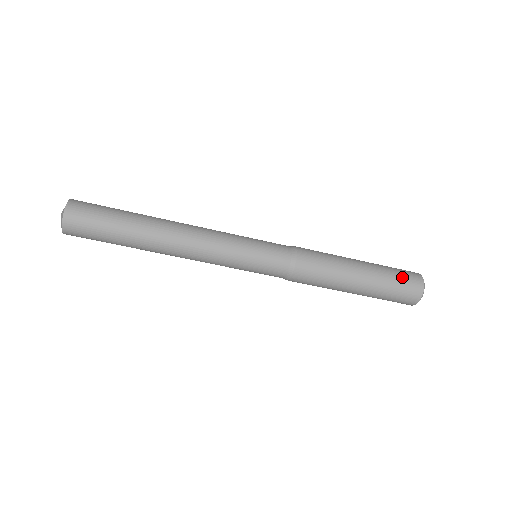
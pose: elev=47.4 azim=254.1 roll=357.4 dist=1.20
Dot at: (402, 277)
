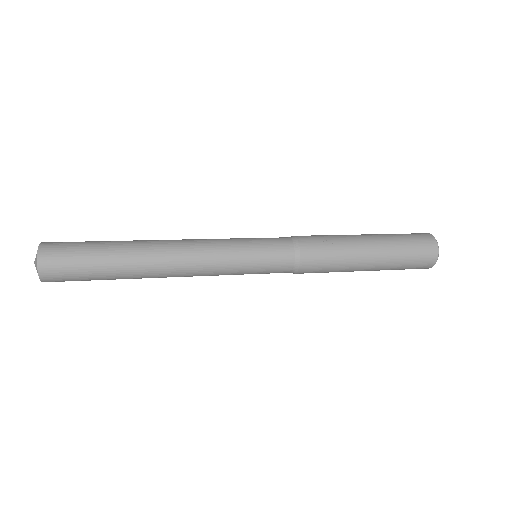
Dot at: (409, 268)
